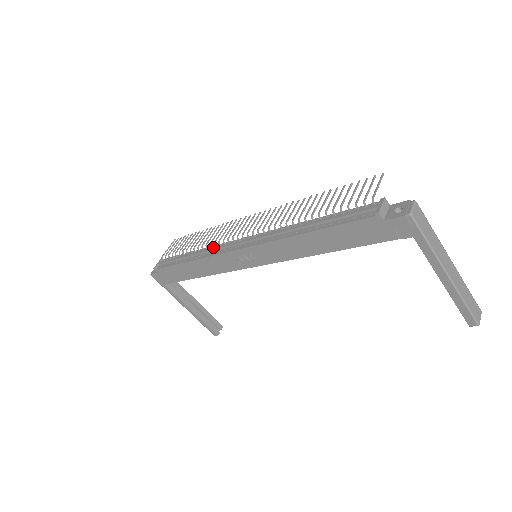
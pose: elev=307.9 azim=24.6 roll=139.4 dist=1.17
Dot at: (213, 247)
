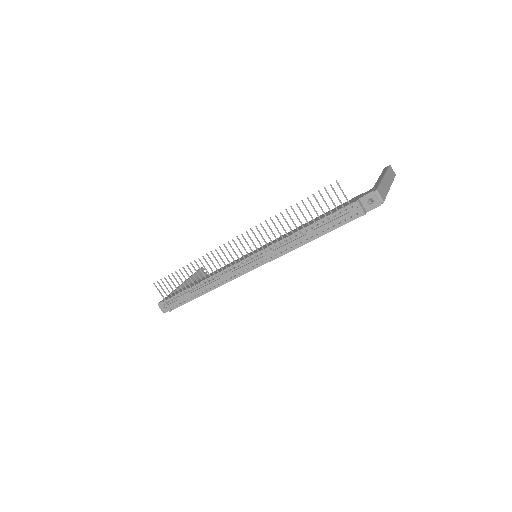
Dot at: (218, 275)
